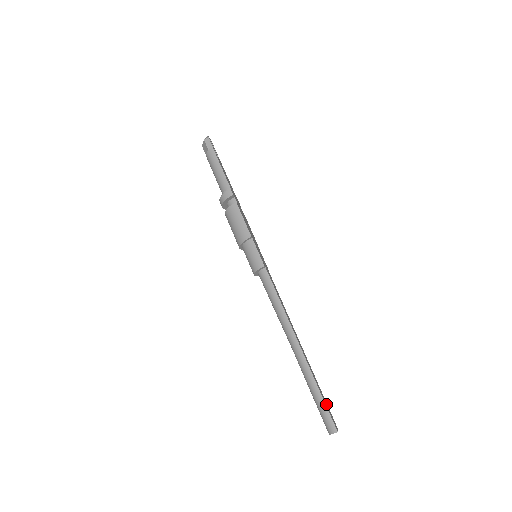
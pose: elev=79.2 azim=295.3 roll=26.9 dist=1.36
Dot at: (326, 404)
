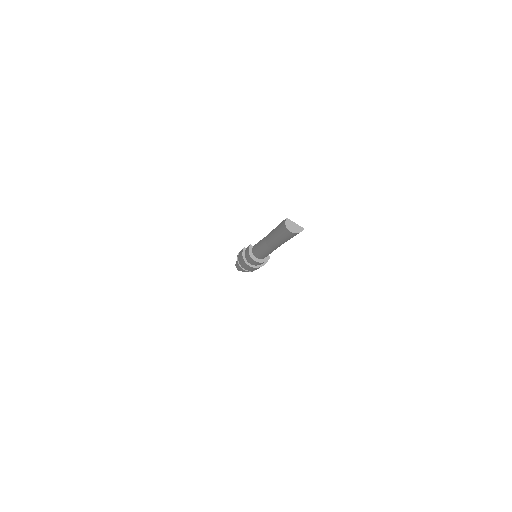
Dot at: occluded
